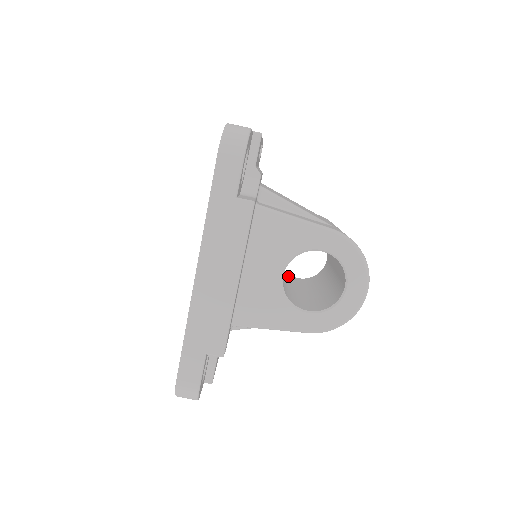
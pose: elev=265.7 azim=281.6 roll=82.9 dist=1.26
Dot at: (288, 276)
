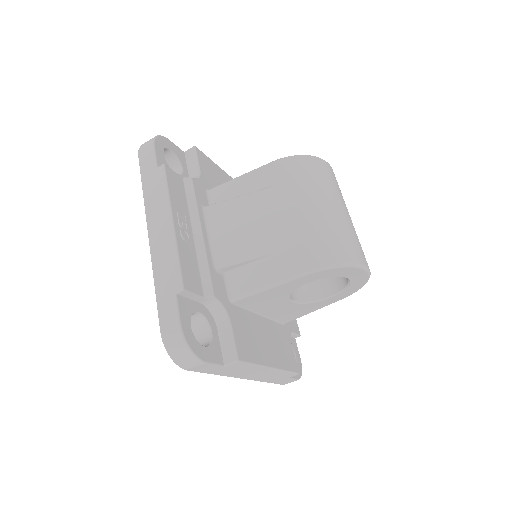
Dot at: occluded
